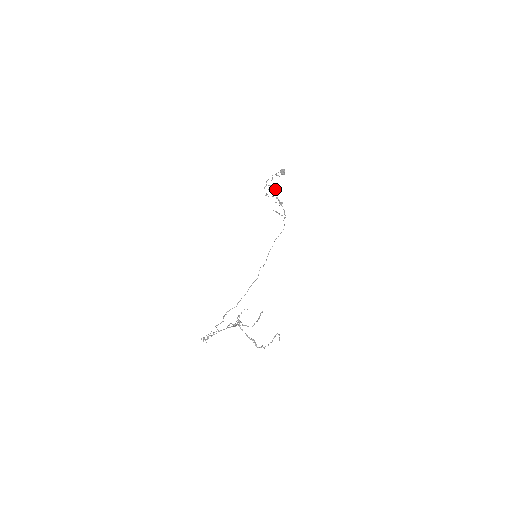
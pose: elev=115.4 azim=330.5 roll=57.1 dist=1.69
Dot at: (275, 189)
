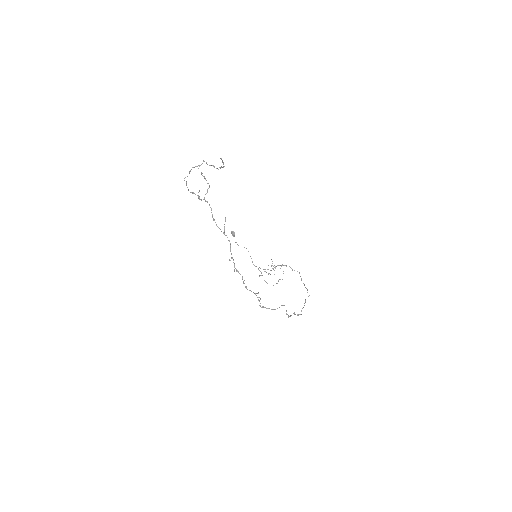
Dot at: occluded
